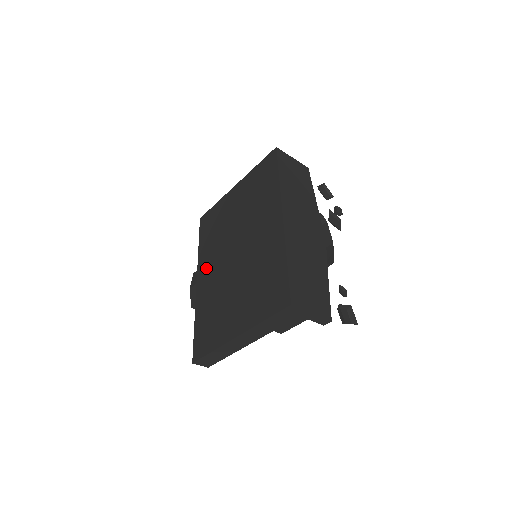
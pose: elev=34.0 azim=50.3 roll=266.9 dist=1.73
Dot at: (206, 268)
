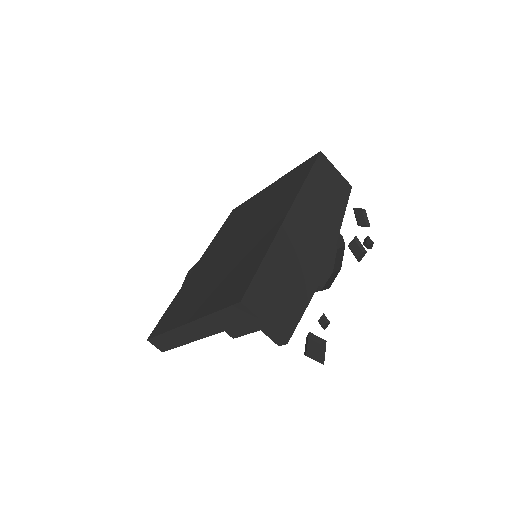
Dot at: (208, 254)
